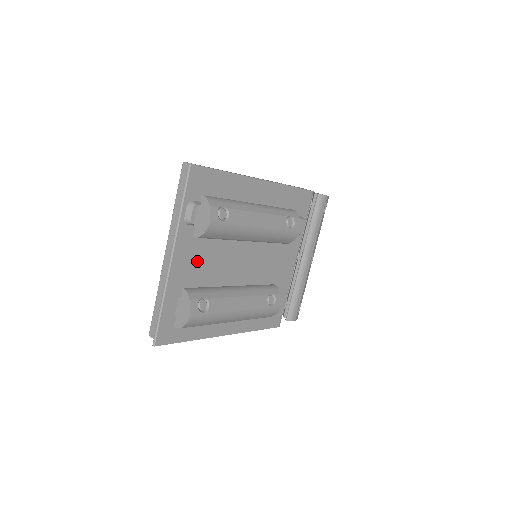
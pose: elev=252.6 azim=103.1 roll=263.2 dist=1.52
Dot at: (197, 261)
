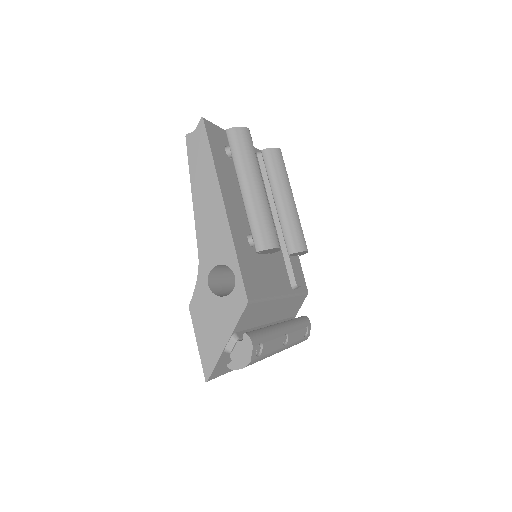
Dot at: occluded
